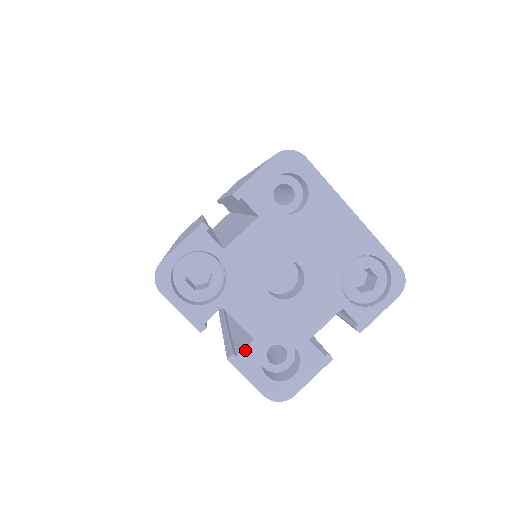
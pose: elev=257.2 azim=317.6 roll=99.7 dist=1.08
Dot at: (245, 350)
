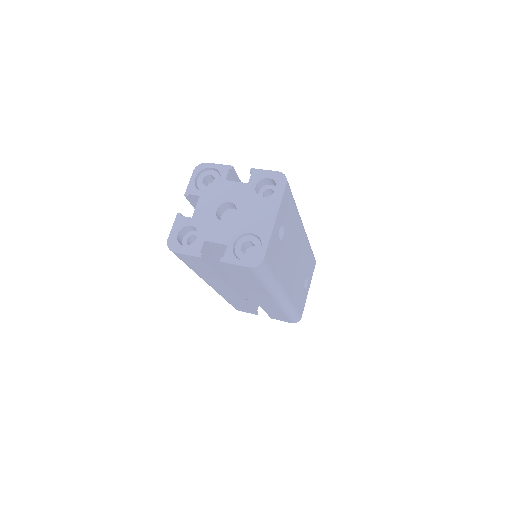
Dot at: (185, 217)
